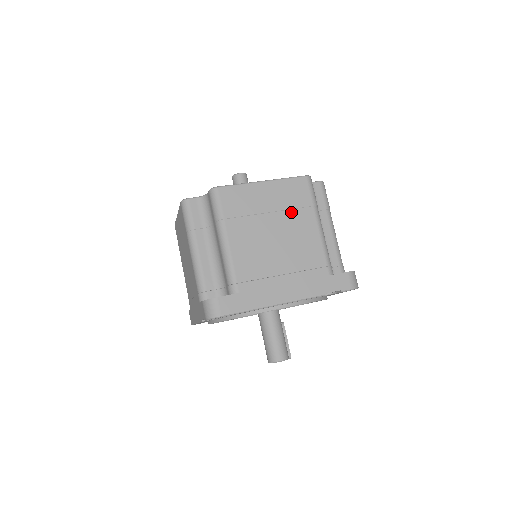
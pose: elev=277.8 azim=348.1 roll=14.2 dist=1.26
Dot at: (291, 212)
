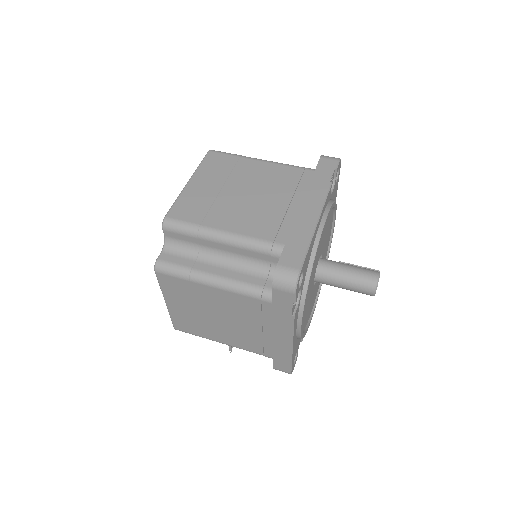
Dot at: (233, 174)
